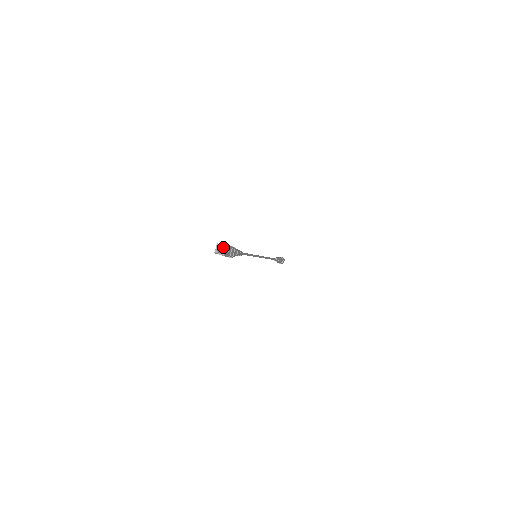
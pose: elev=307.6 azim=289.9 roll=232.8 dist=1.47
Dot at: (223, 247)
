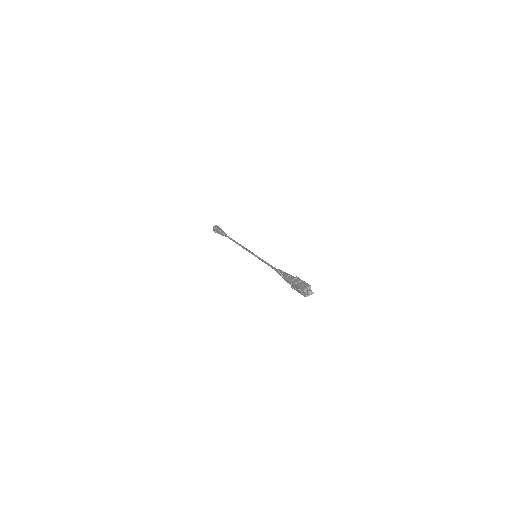
Dot at: (312, 292)
